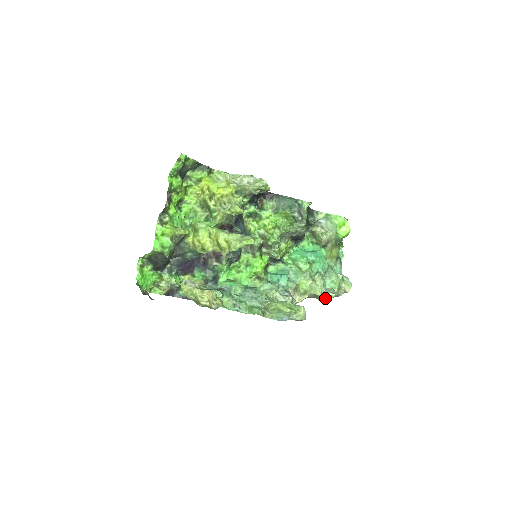
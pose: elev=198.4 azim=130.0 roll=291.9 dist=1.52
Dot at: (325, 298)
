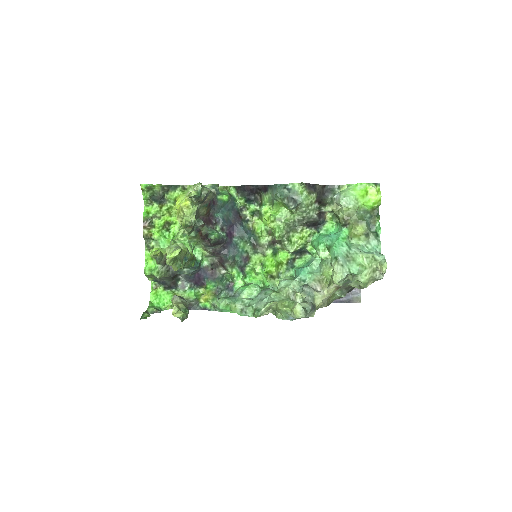
Dot at: (359, 285)
